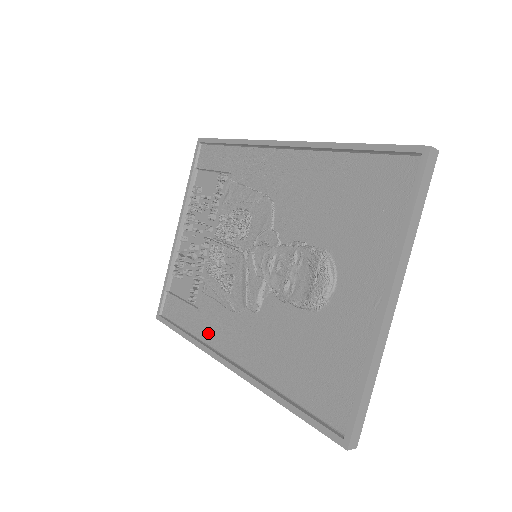
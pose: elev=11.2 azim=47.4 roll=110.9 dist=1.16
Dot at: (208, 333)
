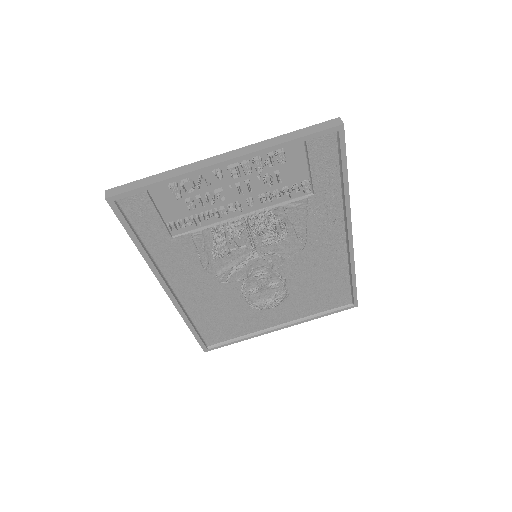
Dot at: (166, 260)
